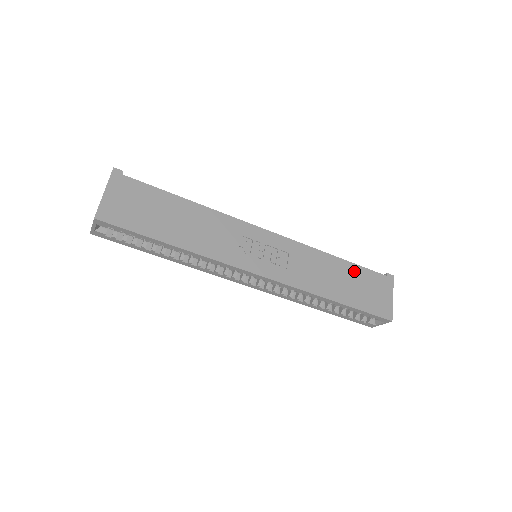
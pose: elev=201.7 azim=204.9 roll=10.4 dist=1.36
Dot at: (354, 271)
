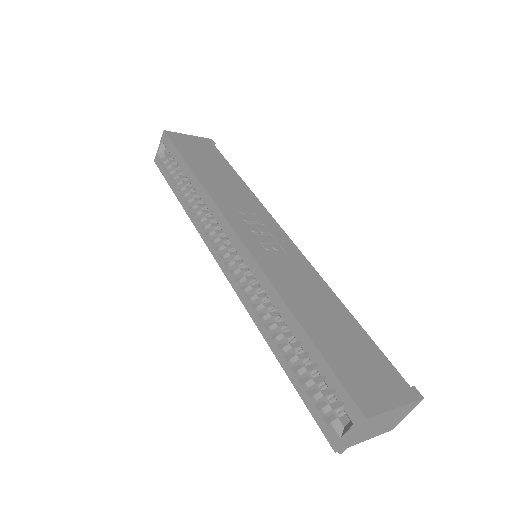
Dot at: (357, 333)
